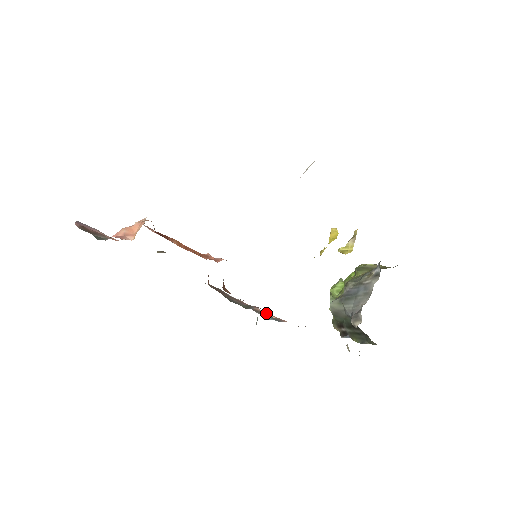
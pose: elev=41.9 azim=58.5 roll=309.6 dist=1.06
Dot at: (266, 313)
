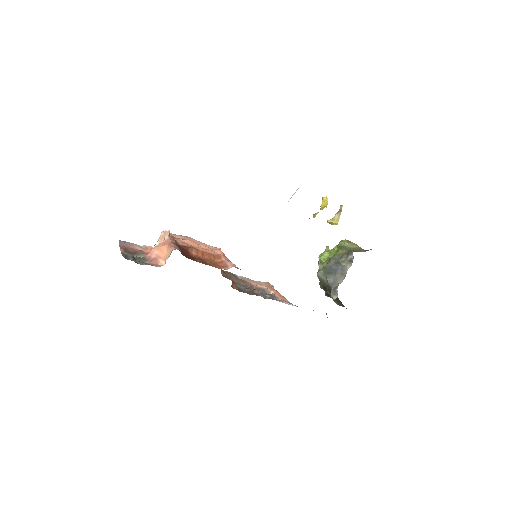
Dot at: (266, 288)
